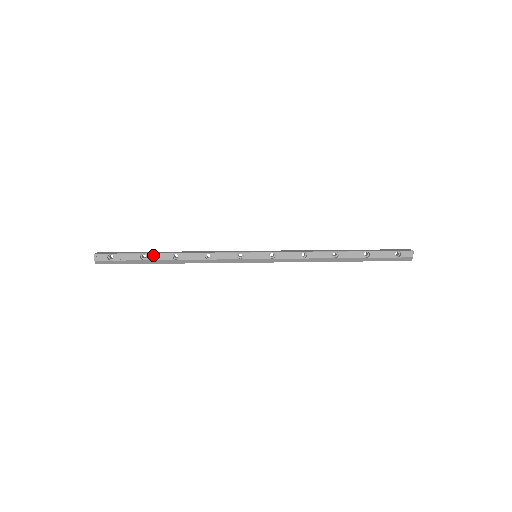
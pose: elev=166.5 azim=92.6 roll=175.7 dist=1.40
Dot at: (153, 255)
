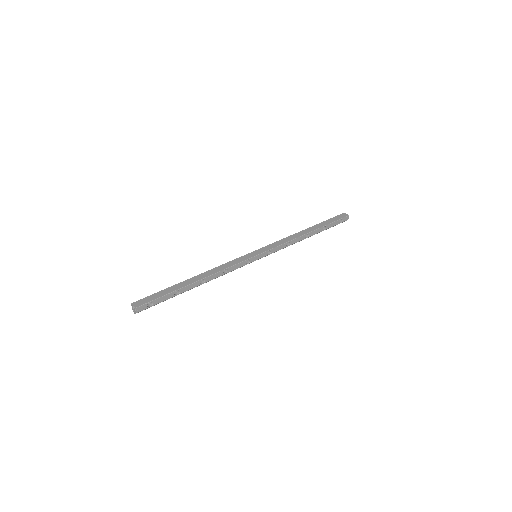
Dot at: (184, 288)
